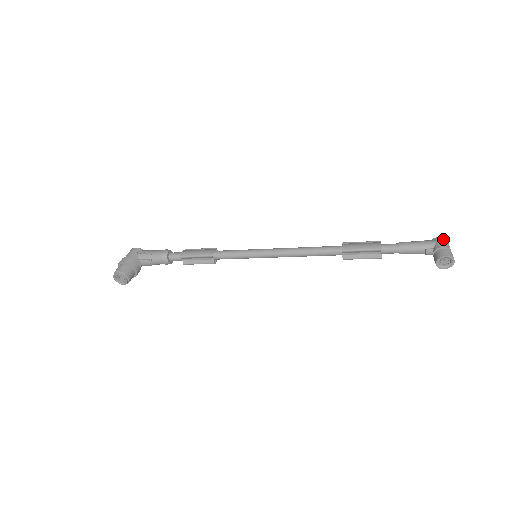
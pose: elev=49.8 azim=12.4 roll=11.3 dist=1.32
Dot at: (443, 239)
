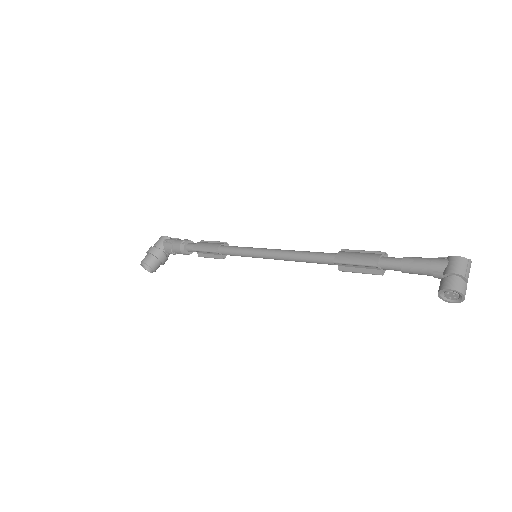
Dot at: (459, 260)
